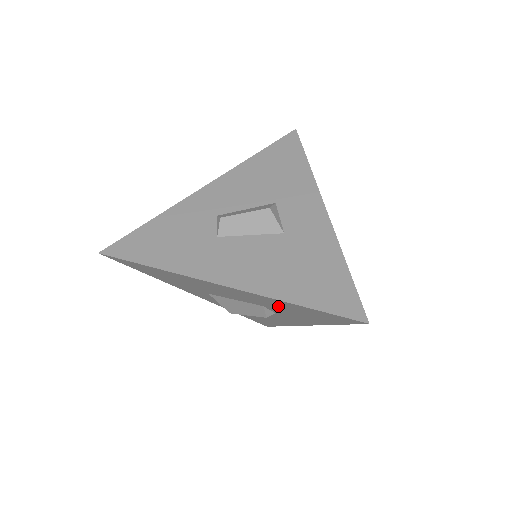
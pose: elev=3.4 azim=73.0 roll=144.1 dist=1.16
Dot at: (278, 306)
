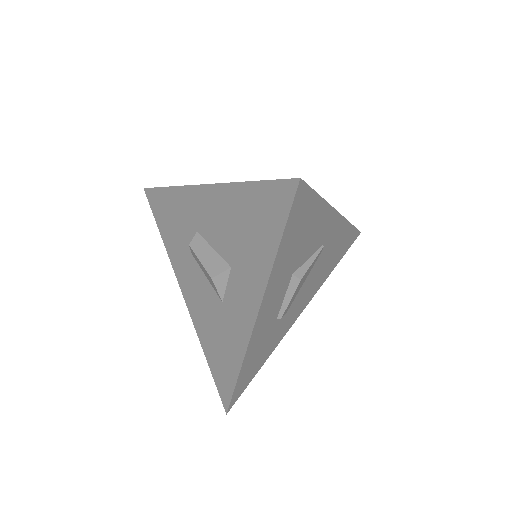
Dot at: occluded
